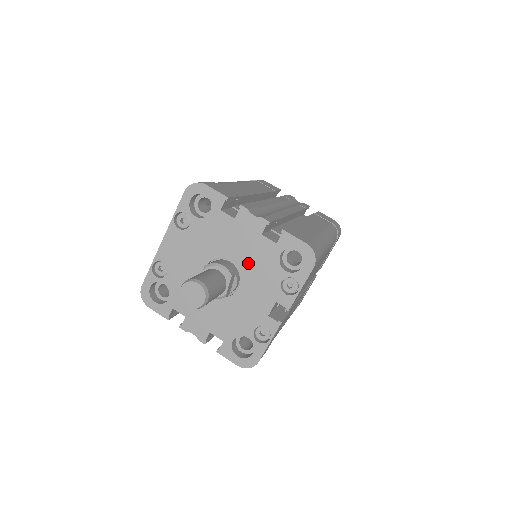
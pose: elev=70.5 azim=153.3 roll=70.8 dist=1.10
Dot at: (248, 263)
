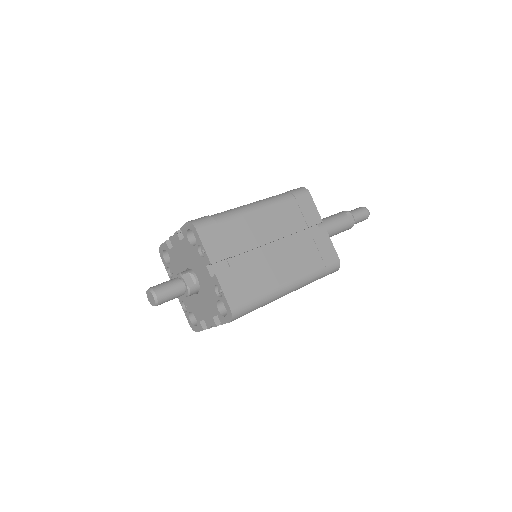
Dot at: (189, 261)
